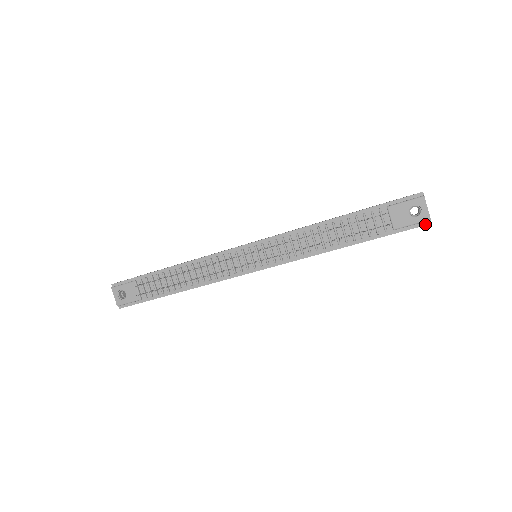
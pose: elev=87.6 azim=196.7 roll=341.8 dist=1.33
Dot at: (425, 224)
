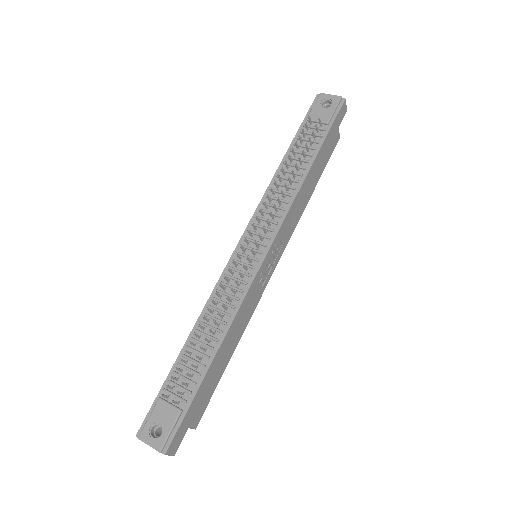
Dot at: (342, 103)
